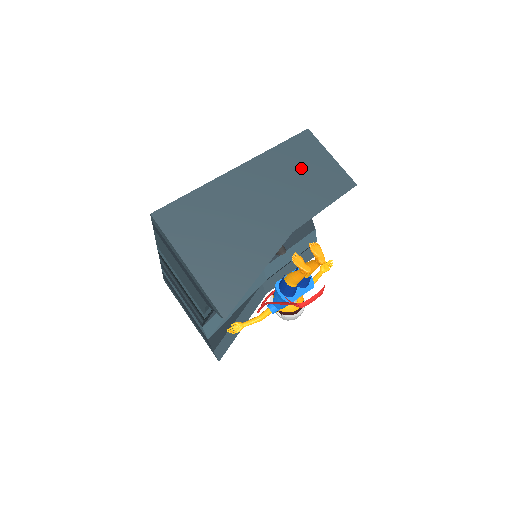
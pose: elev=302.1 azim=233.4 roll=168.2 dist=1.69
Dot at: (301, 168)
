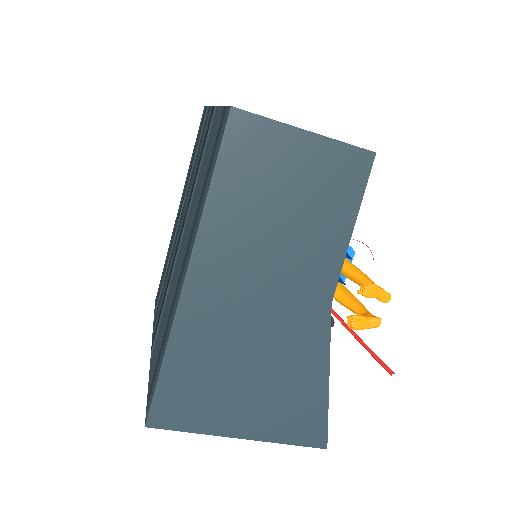
Dot at: (275, 198)
